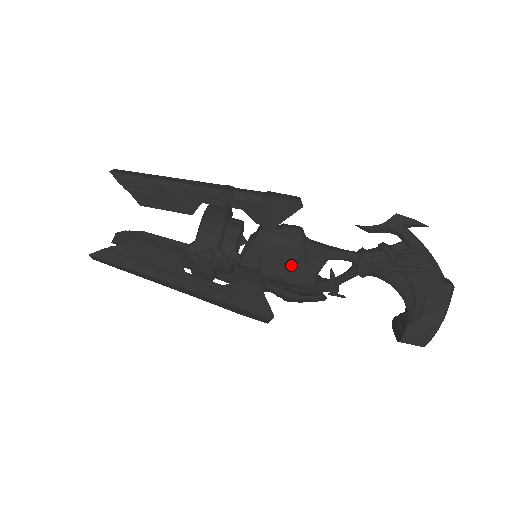
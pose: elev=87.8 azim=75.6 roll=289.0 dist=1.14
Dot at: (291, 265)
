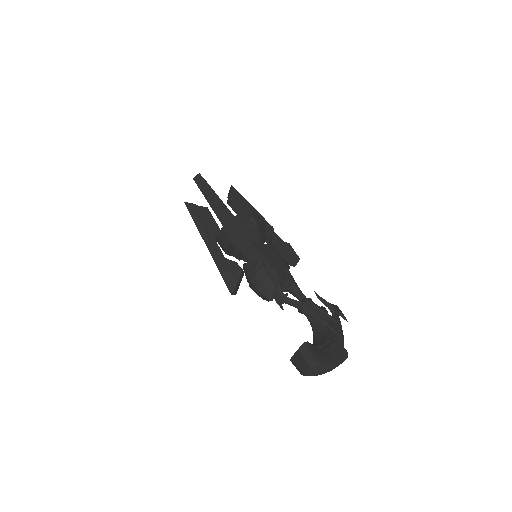
Dot at: (278, 263)
